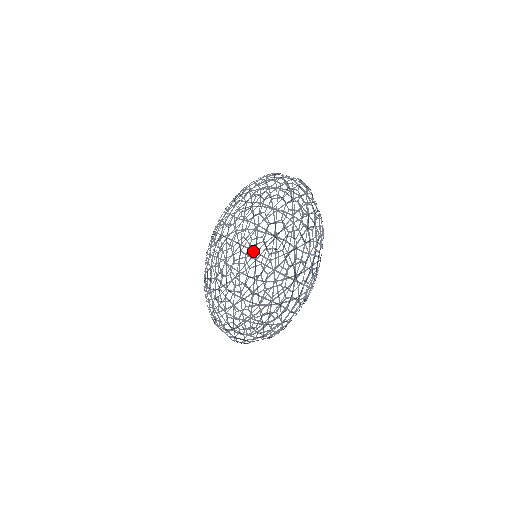
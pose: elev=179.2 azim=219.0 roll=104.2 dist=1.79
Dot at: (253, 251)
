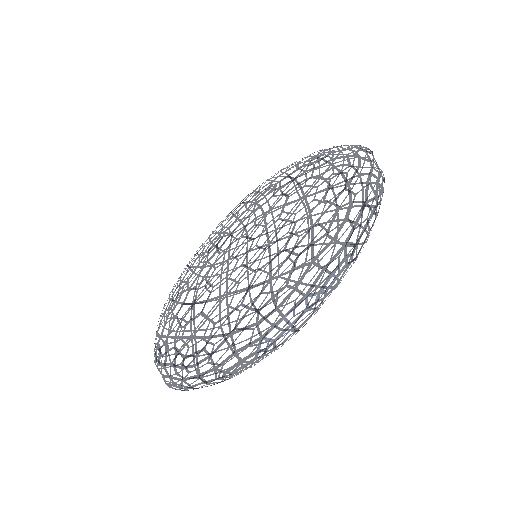
Dot at: (243, 291)
